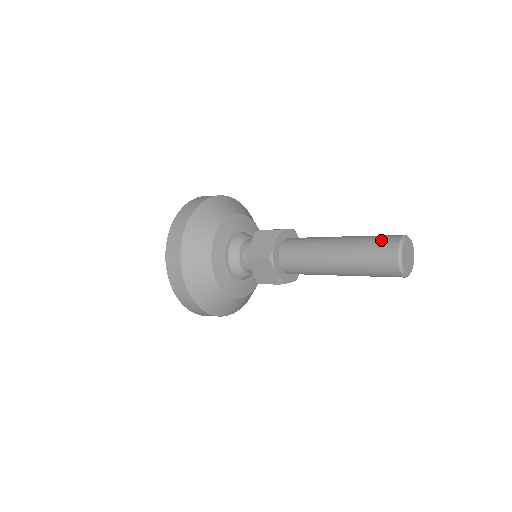
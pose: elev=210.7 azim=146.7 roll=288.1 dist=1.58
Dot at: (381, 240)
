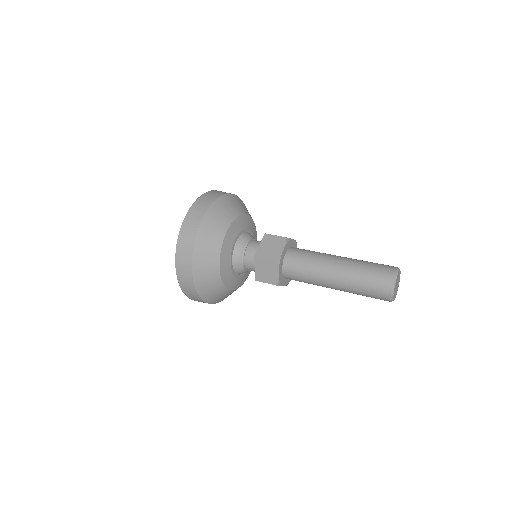
Dot at: occluded
